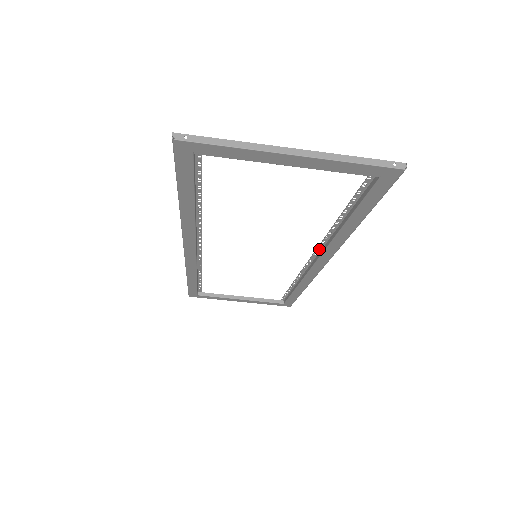
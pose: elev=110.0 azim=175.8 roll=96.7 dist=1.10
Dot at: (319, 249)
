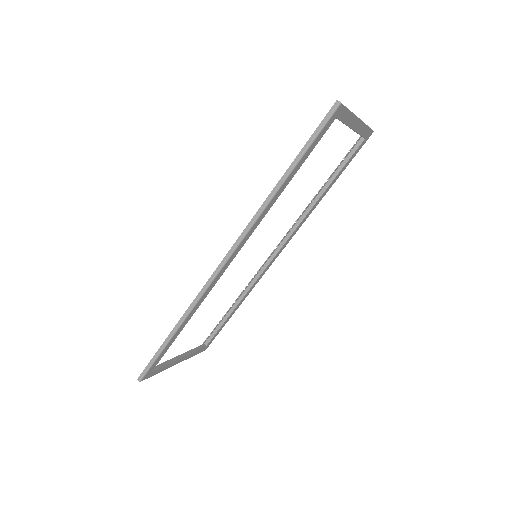
Dot at: (287, 234)
